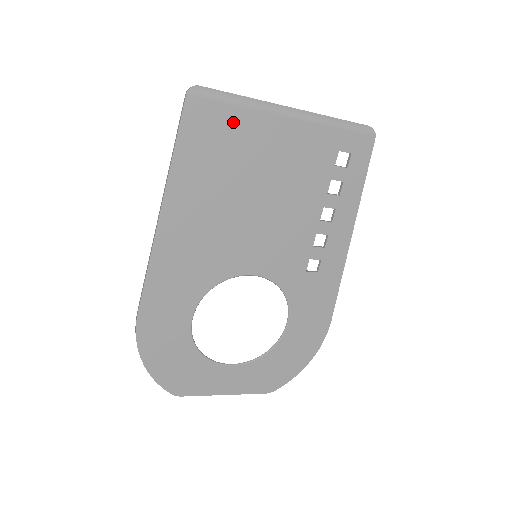
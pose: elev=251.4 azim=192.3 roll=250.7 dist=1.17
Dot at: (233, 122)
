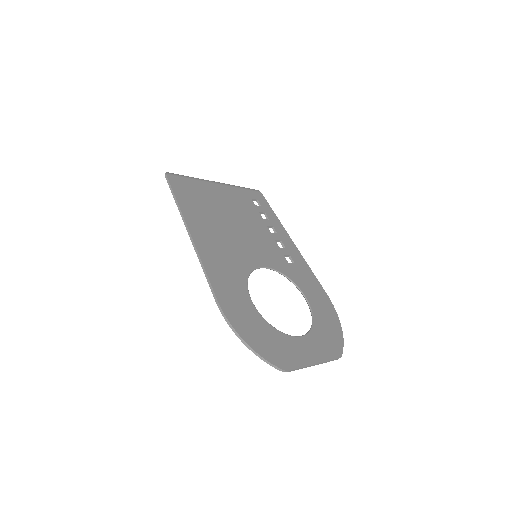
Dot at: (195, 186)
